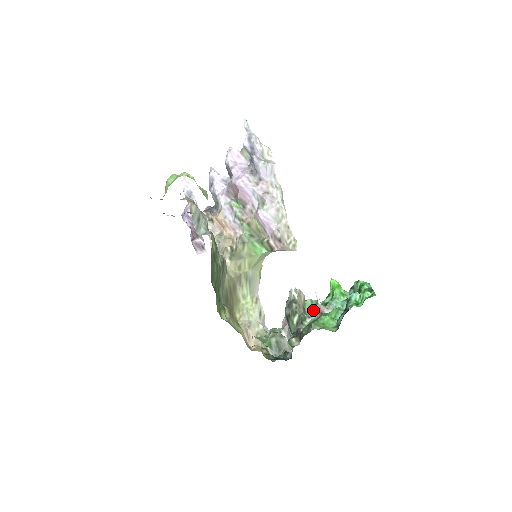
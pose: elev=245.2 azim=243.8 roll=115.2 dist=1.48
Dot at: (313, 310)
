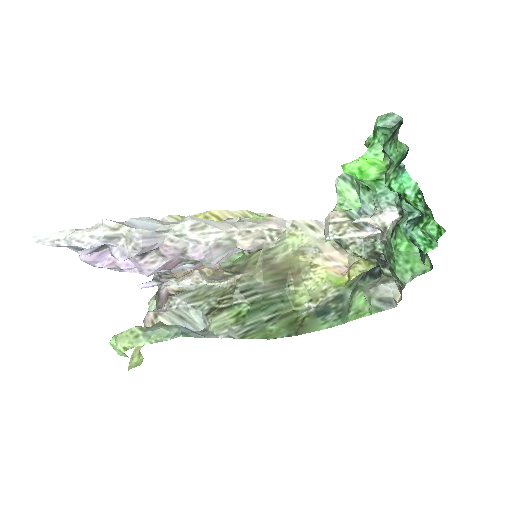
Dot at: (362, 207)
